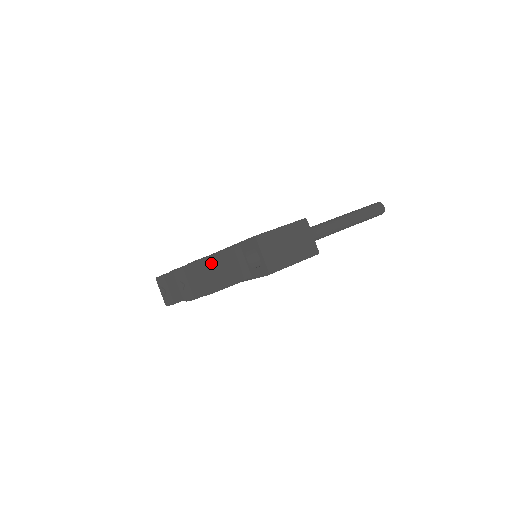
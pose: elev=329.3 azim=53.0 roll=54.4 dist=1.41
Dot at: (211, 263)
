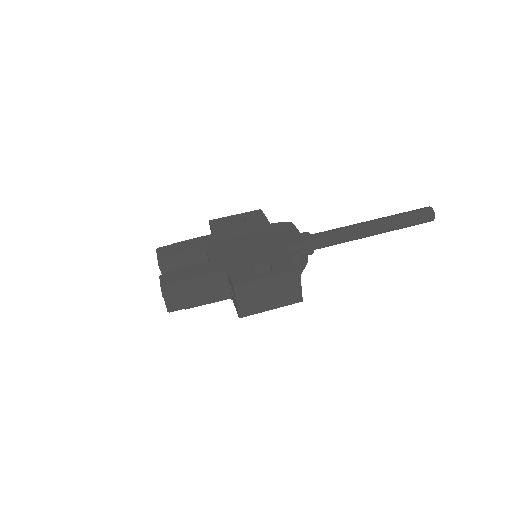
Dot at: (192, 285)
